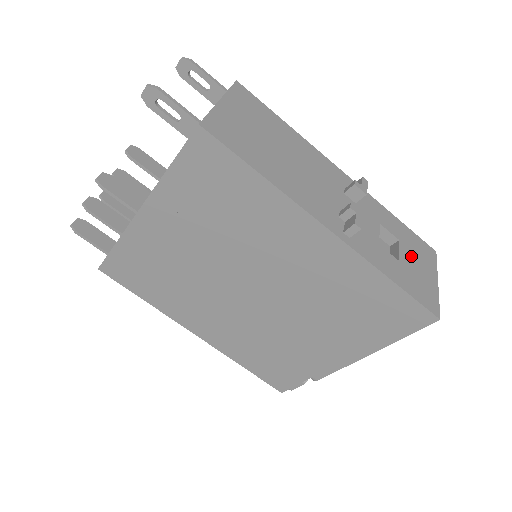
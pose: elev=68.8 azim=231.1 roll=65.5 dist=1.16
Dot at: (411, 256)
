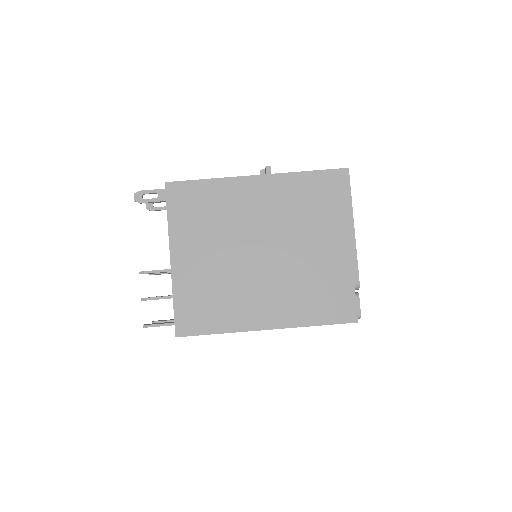
Dot at: occluded
